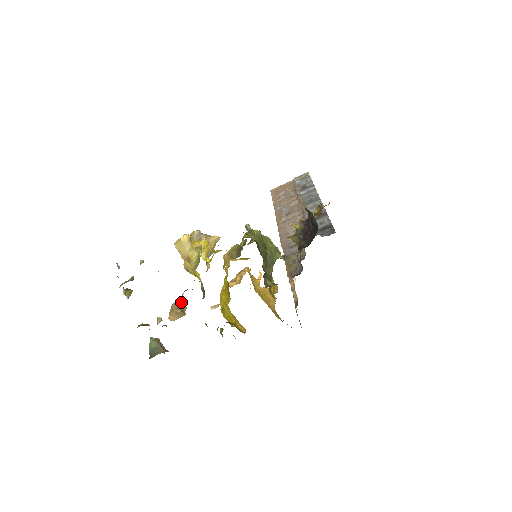
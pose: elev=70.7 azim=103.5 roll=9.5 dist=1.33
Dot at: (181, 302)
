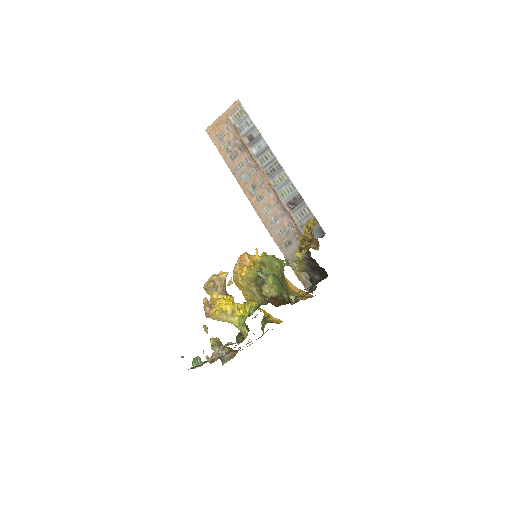
Dot at: (206, 300)
